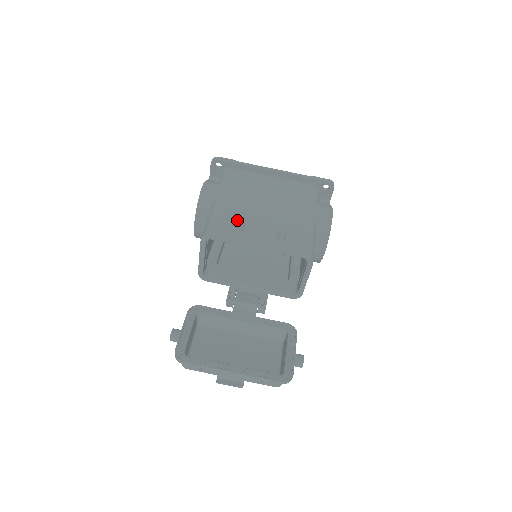
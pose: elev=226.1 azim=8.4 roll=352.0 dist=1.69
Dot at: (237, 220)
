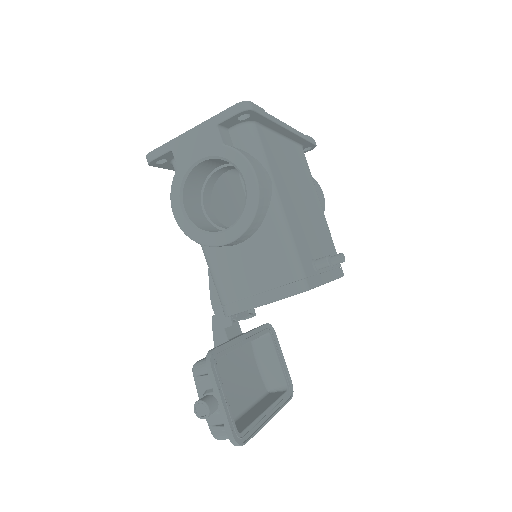
Dot at: (306, 245)
